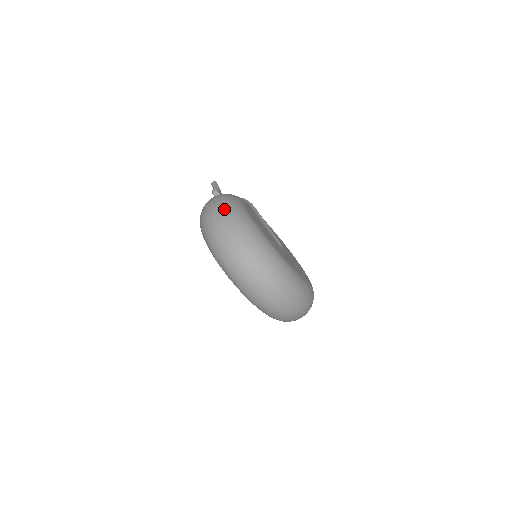
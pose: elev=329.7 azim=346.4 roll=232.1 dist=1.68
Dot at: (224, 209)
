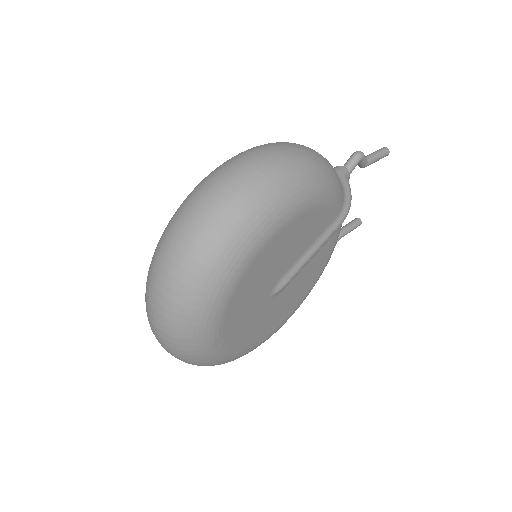
Dot at: (272, 175)
